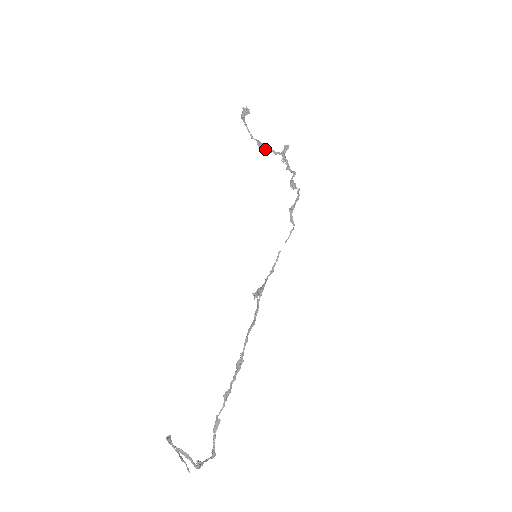
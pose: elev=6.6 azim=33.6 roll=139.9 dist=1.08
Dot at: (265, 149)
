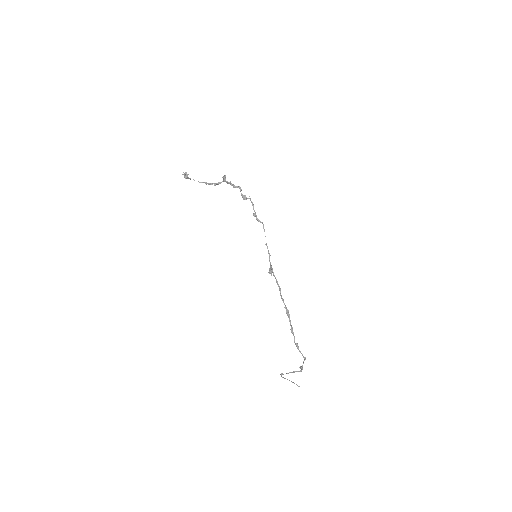
Dot at: occluded
